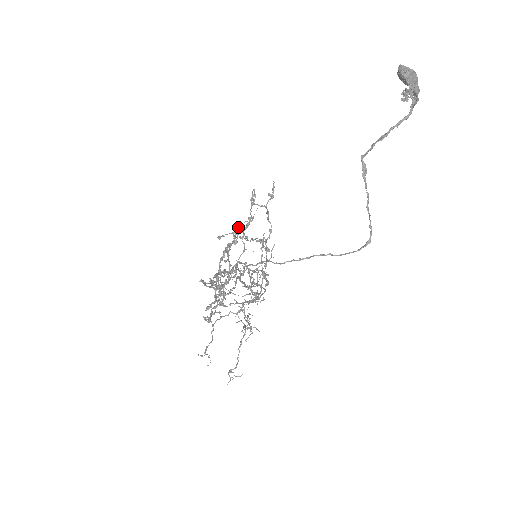
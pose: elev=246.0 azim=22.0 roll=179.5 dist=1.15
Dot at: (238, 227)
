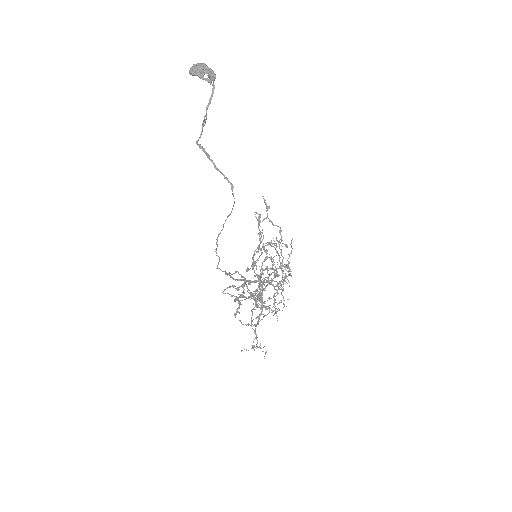
Dot at: occluded
